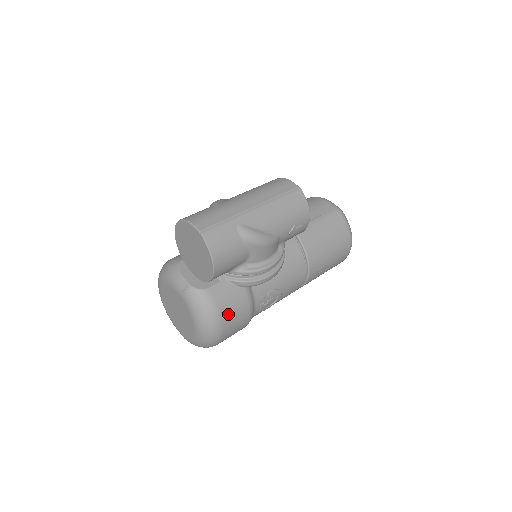
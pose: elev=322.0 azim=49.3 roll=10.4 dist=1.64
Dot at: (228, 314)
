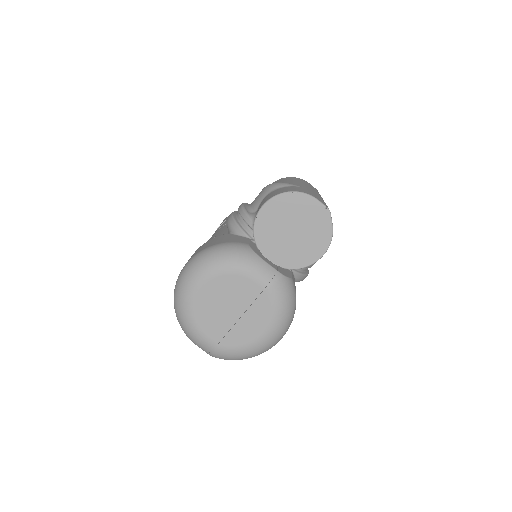
Dot at: occluded
